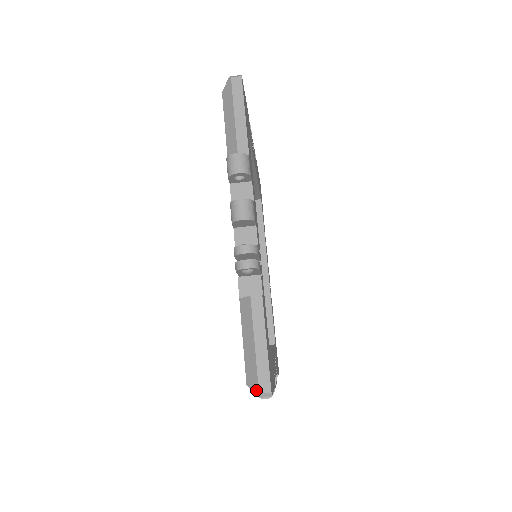
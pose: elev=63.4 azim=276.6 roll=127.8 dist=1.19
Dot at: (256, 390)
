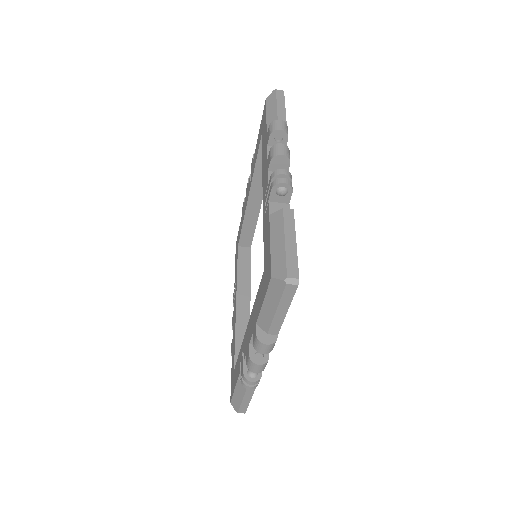
Dot at: (283, 276)
